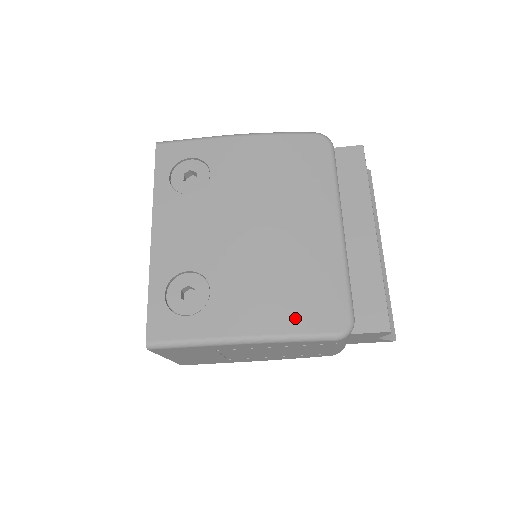
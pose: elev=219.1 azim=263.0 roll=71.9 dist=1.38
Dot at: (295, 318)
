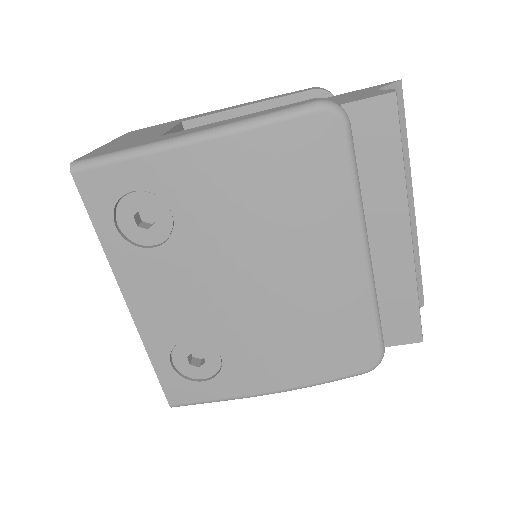
Dot at: (320, 368)
